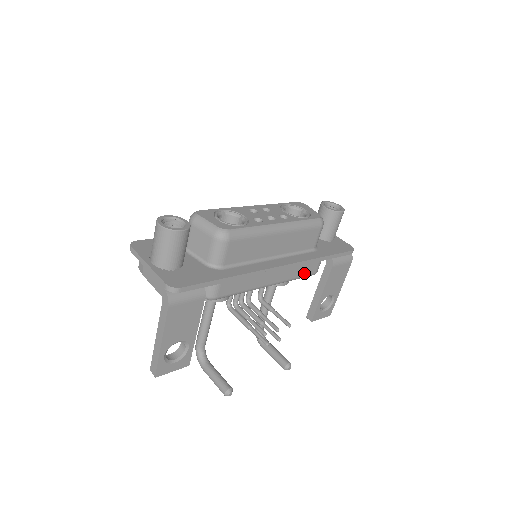
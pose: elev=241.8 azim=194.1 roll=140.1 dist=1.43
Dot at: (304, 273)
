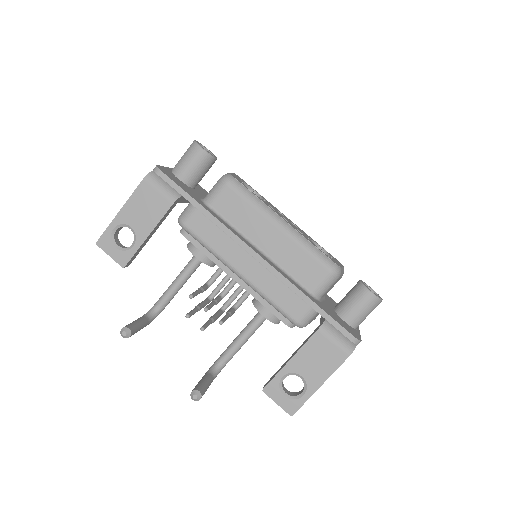
Dot at: (282, 303)
